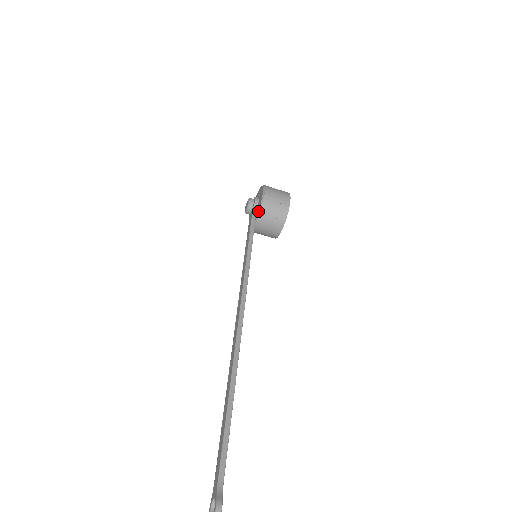
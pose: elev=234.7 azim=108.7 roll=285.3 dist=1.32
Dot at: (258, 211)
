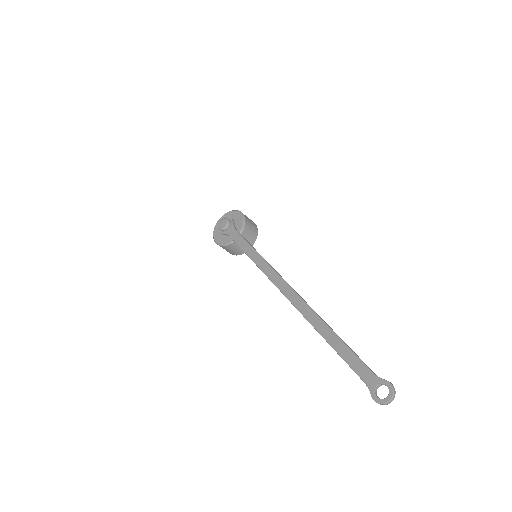
Dot at: (242, 225)
